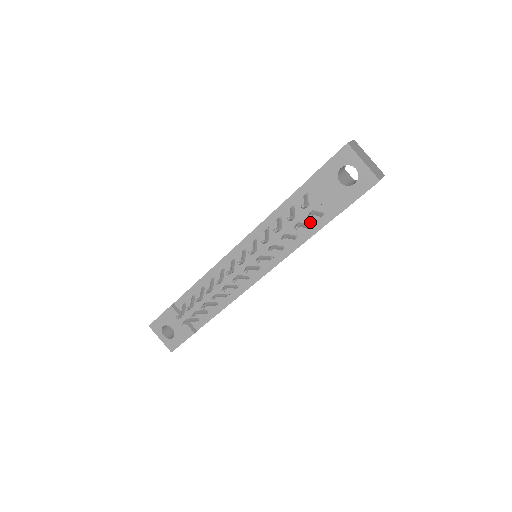
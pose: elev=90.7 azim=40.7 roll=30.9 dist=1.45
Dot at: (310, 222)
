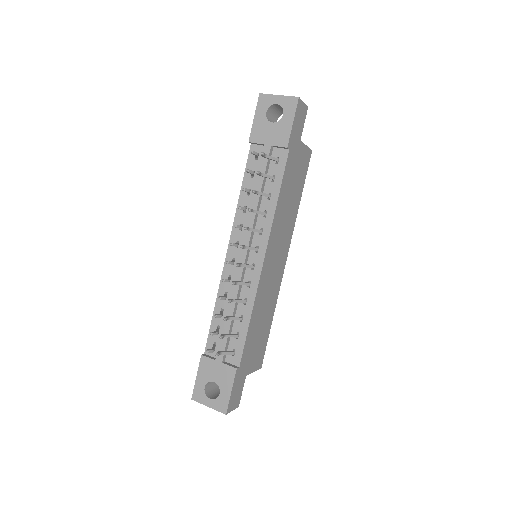
Dot at: (272, 174)
